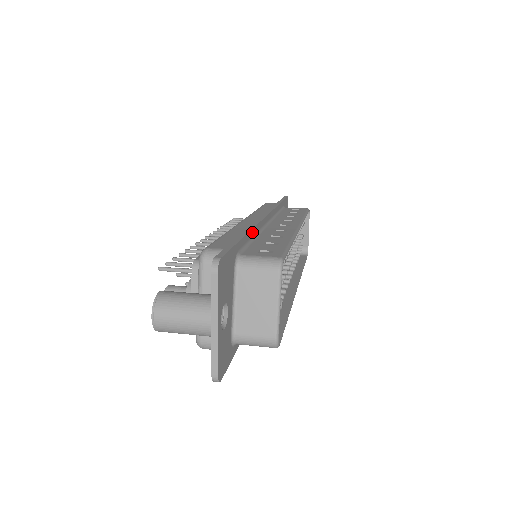
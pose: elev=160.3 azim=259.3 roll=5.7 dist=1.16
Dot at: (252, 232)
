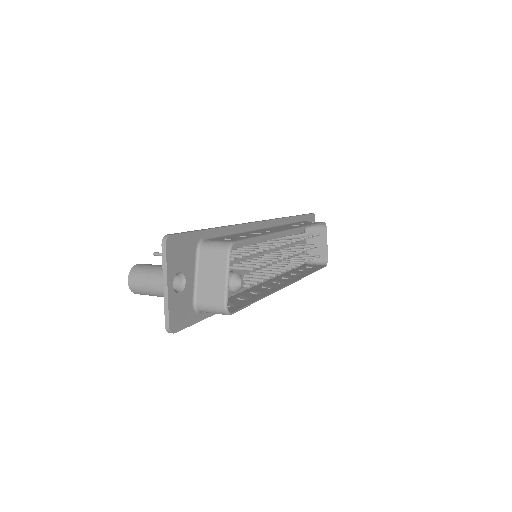
Dot at: (232, 228)
